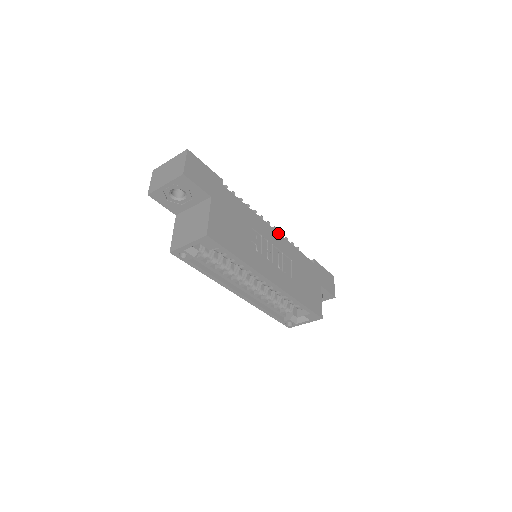
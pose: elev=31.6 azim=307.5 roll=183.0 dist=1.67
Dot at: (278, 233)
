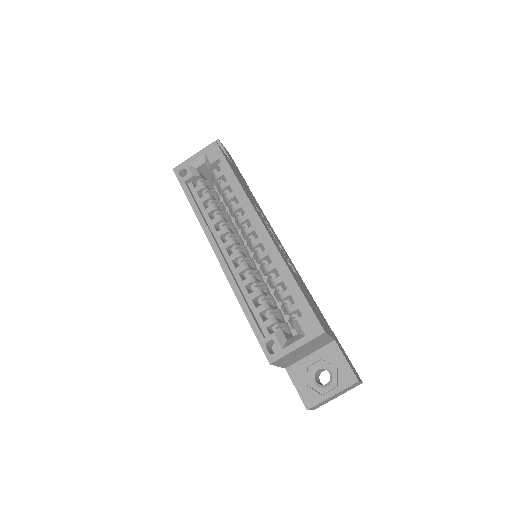
Dot at: (290, 259)
